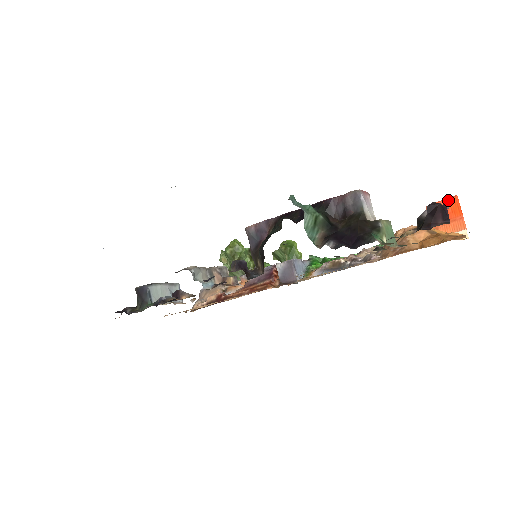
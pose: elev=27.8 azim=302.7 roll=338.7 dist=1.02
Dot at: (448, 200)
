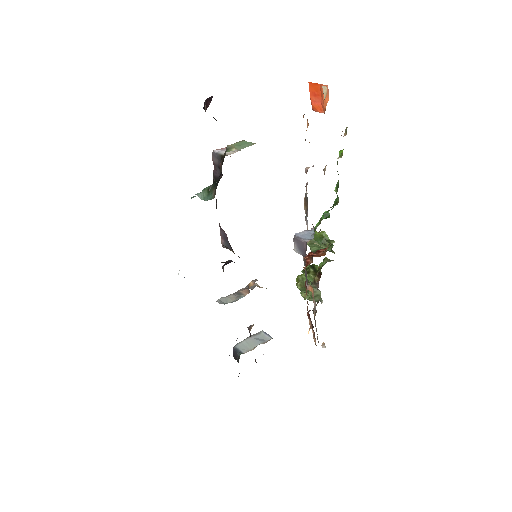
Dot at: (310, 91)
